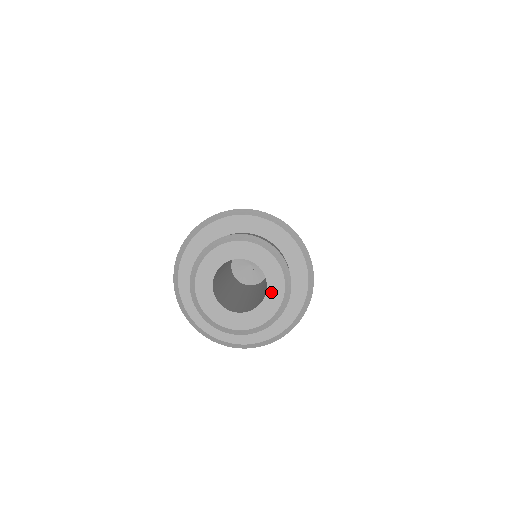
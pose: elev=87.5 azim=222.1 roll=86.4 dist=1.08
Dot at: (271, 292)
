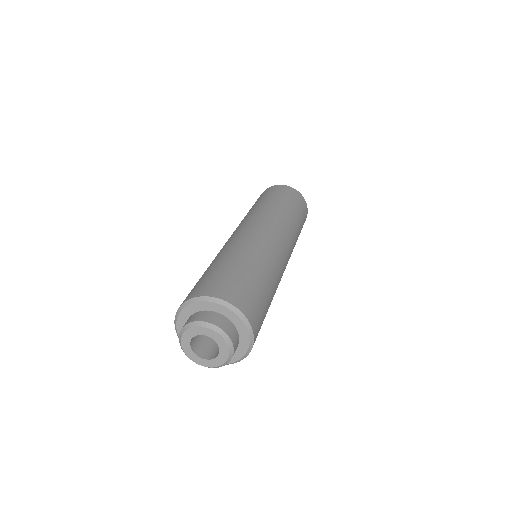
Dot at: (218, 359)
